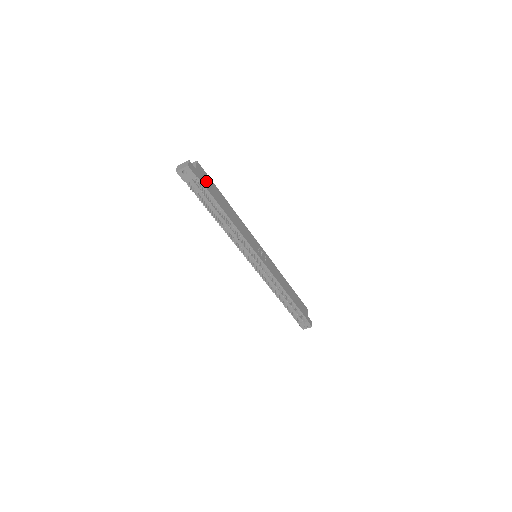
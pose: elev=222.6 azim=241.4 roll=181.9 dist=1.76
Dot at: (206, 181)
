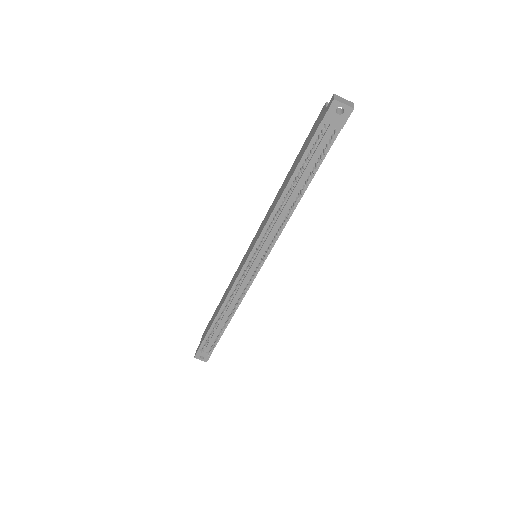
Dot at: occluded
